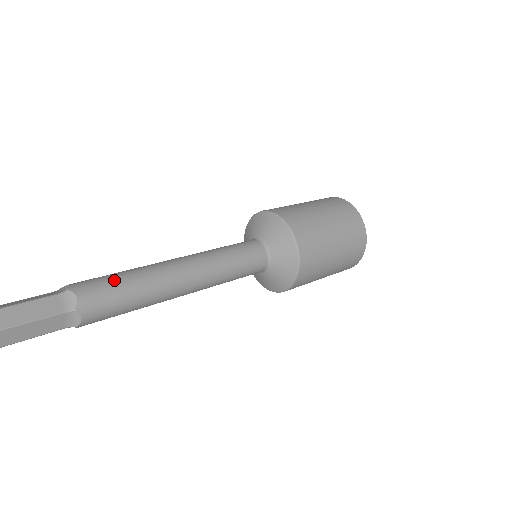
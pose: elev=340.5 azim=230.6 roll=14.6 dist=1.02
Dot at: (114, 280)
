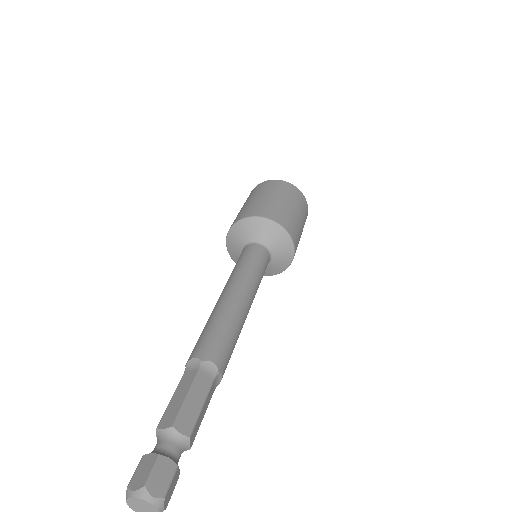
Dot at: (218, 333)
